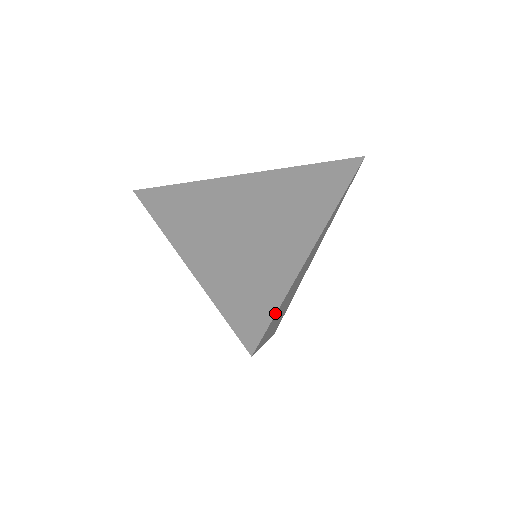
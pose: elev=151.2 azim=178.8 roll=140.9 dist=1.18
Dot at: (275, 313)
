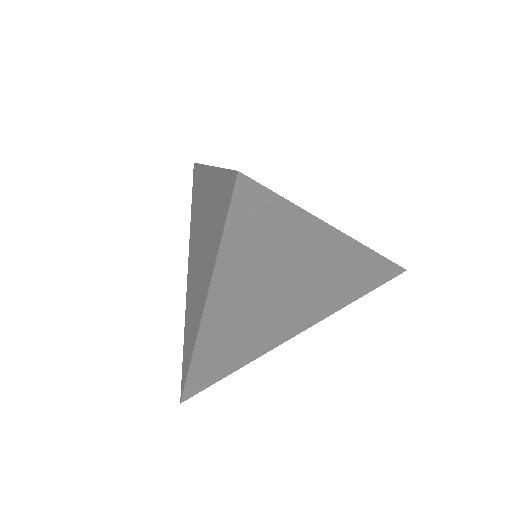
Dot at: occluded
